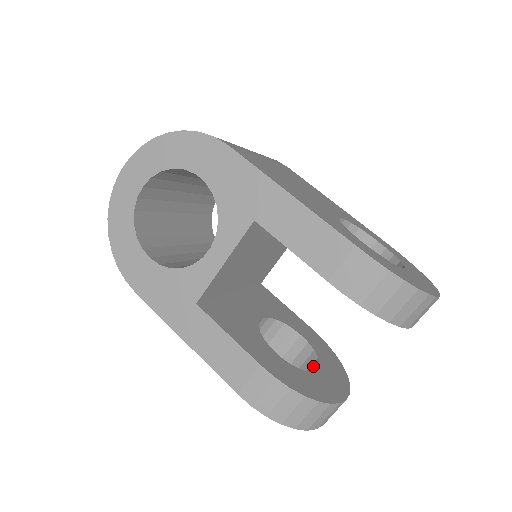
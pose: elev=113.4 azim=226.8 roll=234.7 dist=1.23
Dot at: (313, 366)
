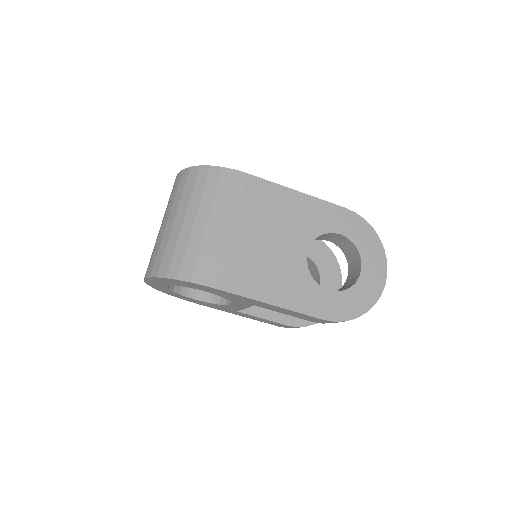
Dot at: (316, 273)
